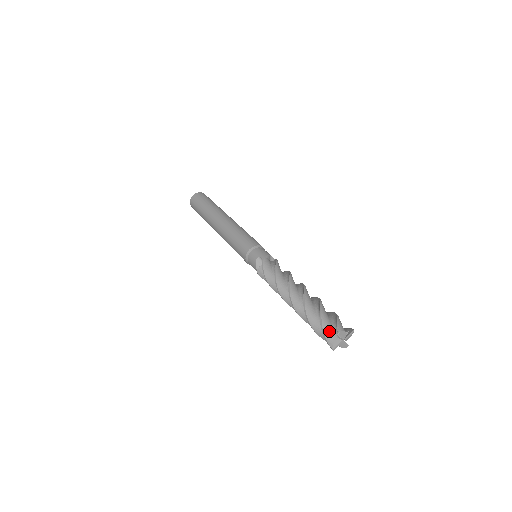
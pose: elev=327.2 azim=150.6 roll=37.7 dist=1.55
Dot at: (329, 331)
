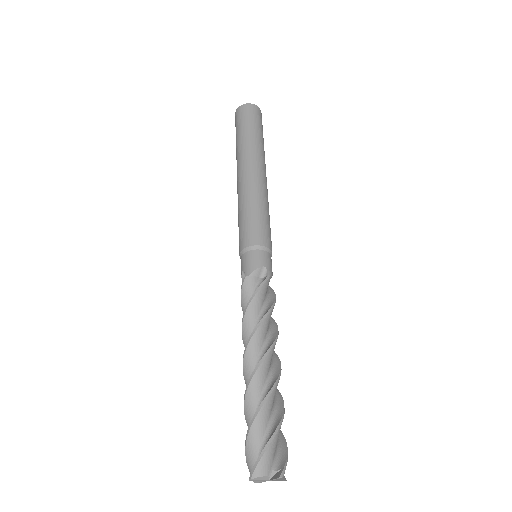
Dot at: (250, 461)
